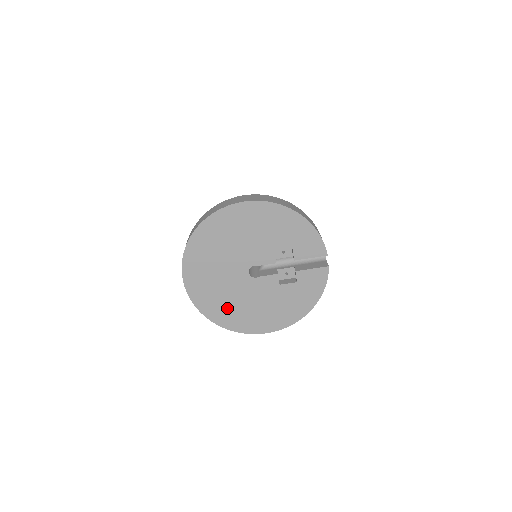
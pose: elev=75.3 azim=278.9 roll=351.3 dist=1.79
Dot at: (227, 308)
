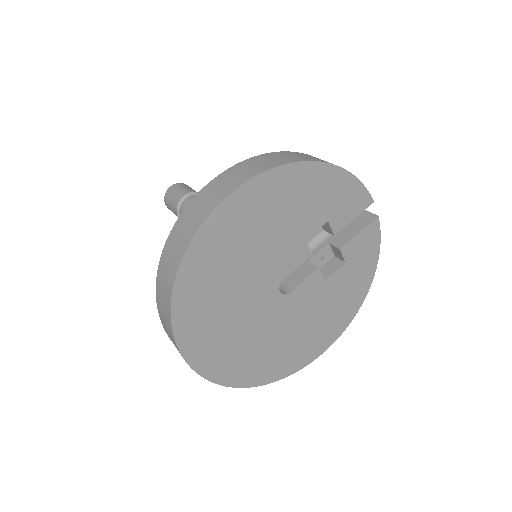
Dot at: (267, 357)
